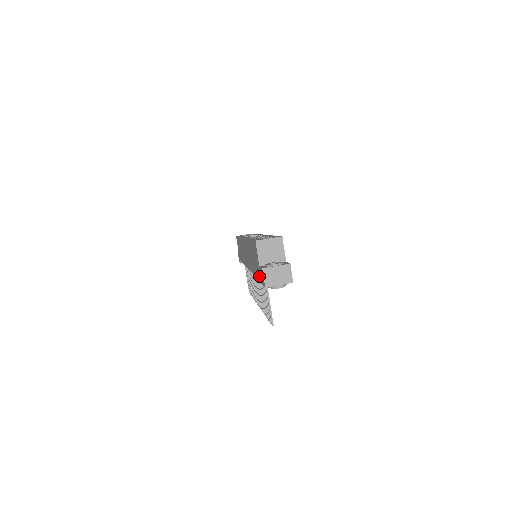
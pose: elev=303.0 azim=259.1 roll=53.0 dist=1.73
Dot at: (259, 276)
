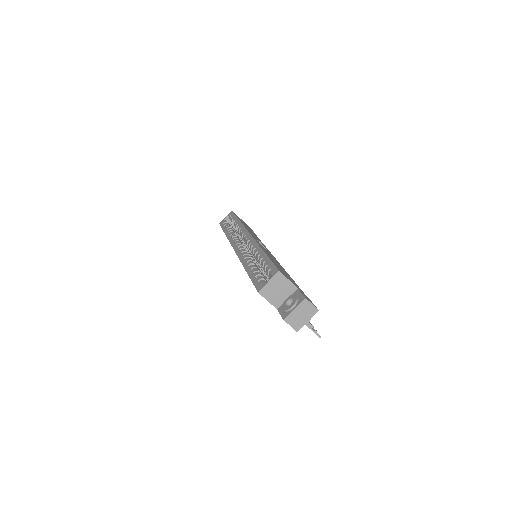
Dot at: occluded
